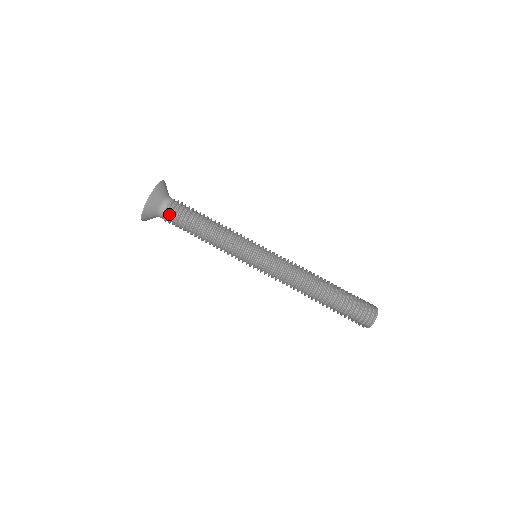
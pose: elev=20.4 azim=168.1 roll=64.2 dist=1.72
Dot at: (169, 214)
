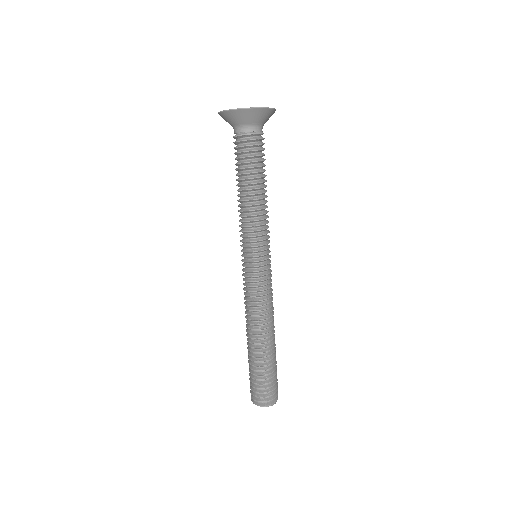
Dot at: occluded
